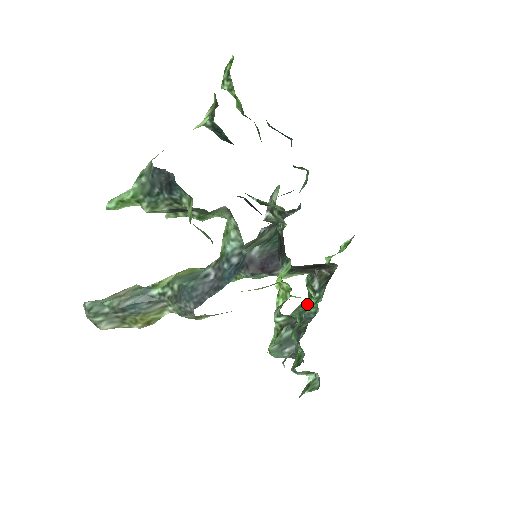
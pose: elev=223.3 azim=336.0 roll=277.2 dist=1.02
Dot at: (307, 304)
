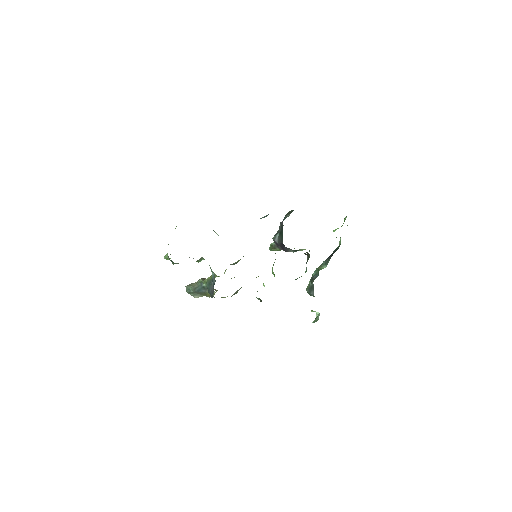
Dot at: (325, 262)
